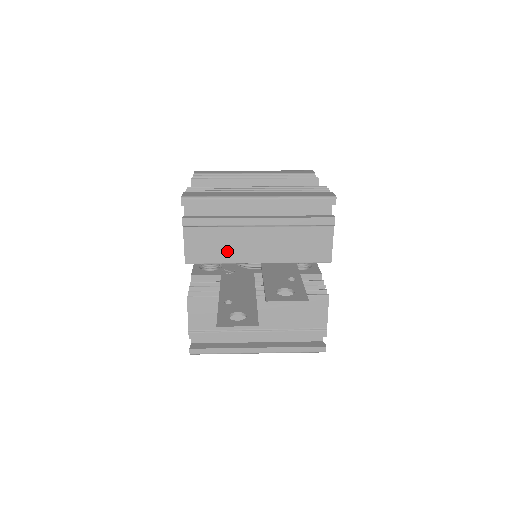
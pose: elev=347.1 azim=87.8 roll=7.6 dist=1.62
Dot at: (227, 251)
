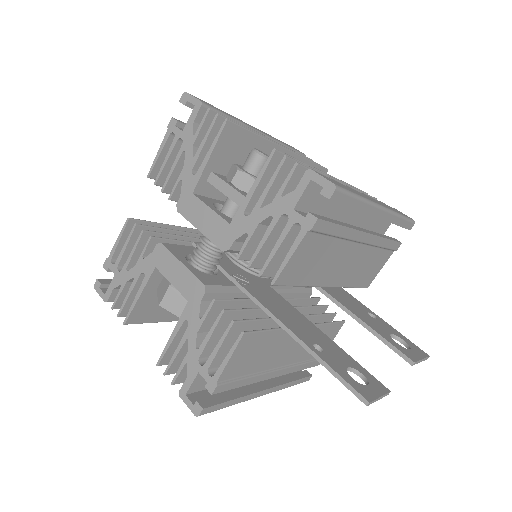
Dot at: (318, 270)
